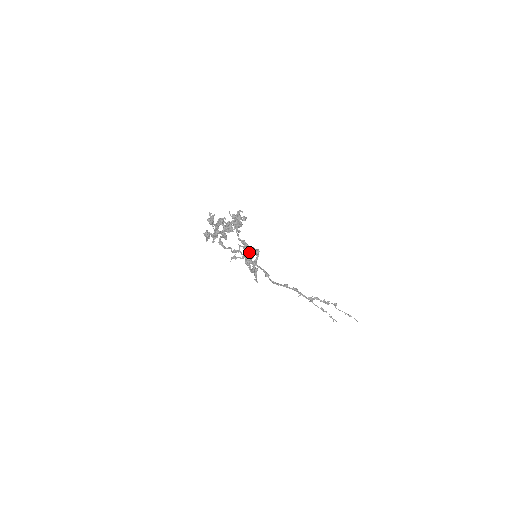
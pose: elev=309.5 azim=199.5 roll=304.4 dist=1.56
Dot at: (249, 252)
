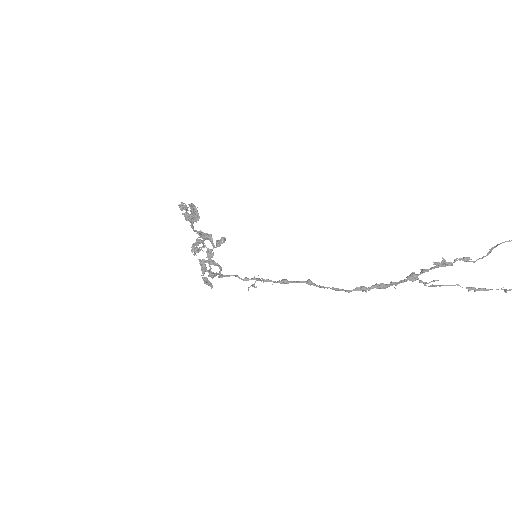
Dot at: (197, 220)
